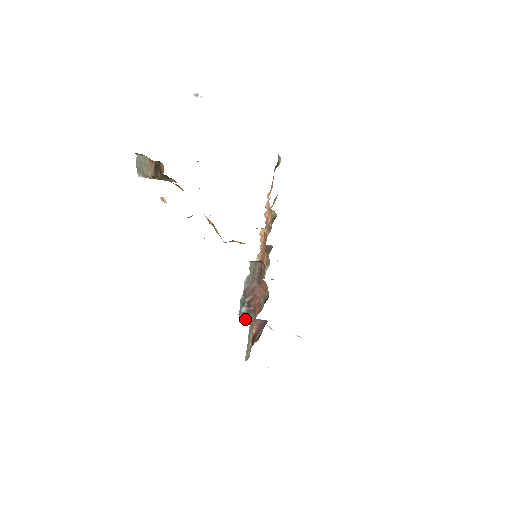
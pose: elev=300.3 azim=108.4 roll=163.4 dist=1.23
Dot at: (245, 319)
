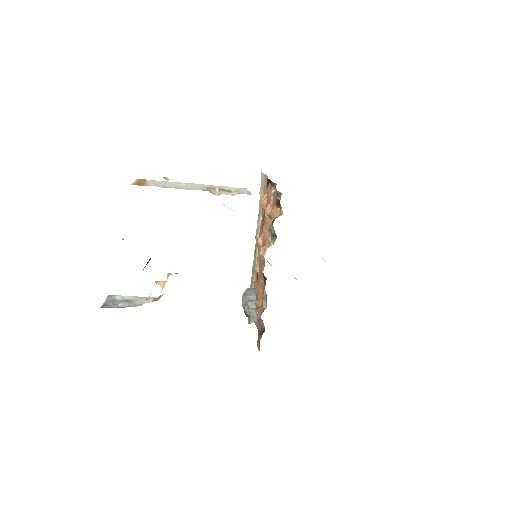
Dot at: occluded
